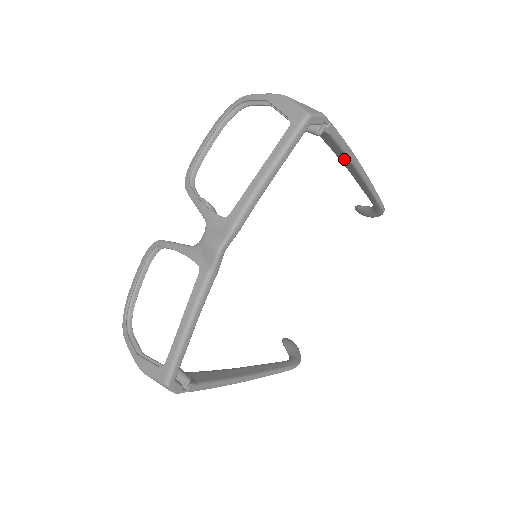
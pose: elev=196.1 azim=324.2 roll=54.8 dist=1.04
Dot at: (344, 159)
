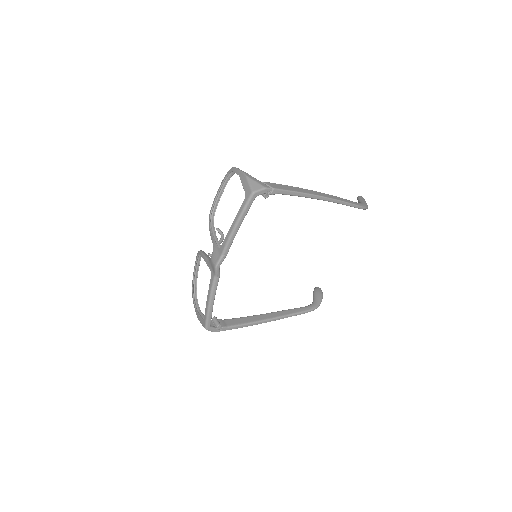
Dot at: occluded
